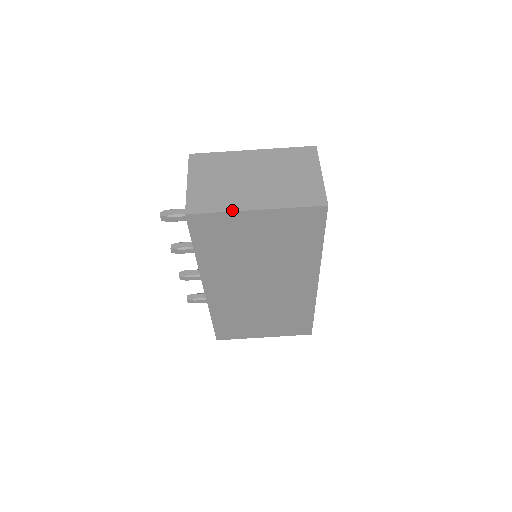
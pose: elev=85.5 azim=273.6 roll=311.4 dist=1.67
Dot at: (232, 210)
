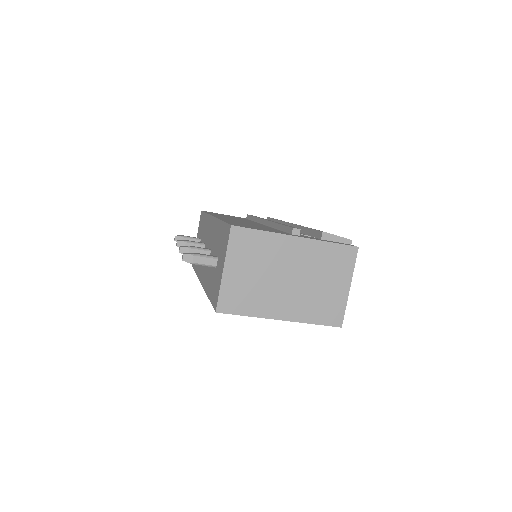
Dot at: (260, 316)
